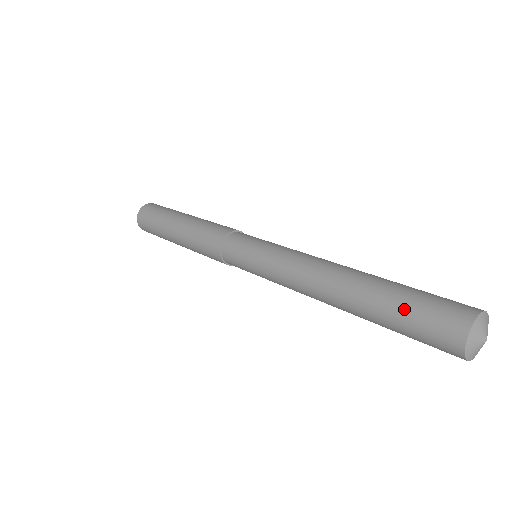
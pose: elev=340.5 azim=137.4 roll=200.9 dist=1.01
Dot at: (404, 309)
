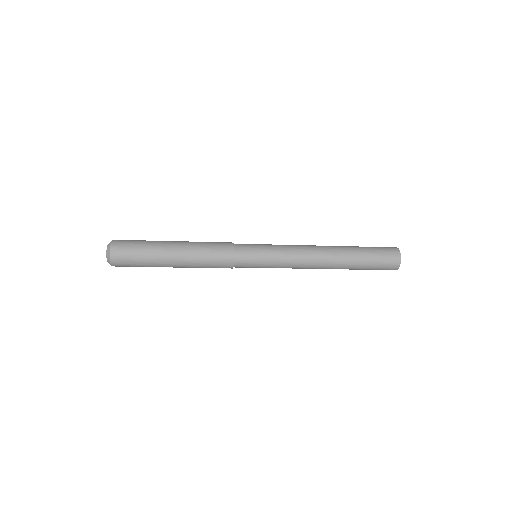
Dot at: (372, 261)
